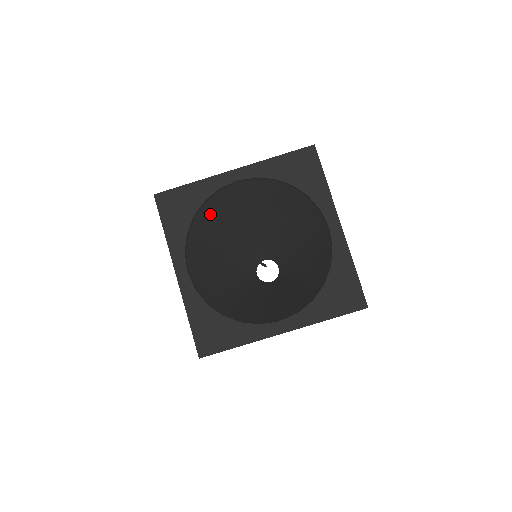
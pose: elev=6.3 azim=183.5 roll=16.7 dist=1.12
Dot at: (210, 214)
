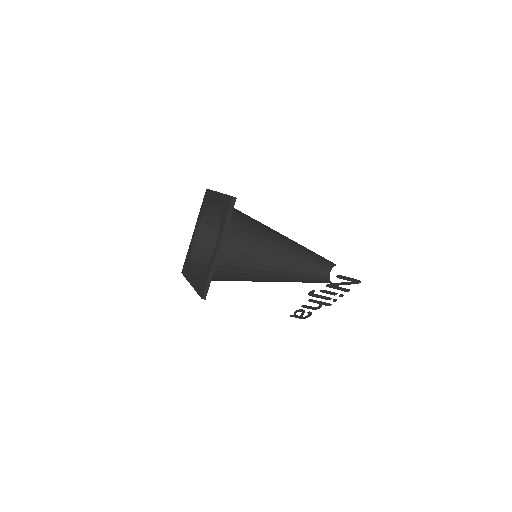
Dot at: (207, 257)
